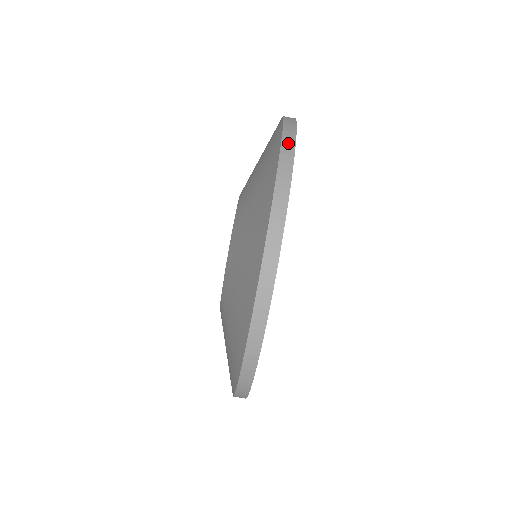
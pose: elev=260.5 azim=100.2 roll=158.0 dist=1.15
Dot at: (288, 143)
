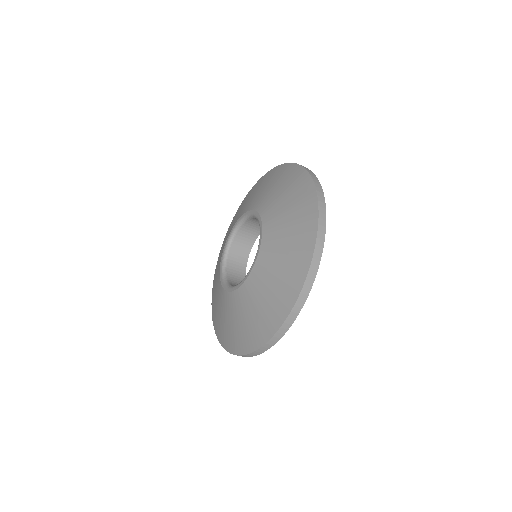
Dot at: (320, 241)
